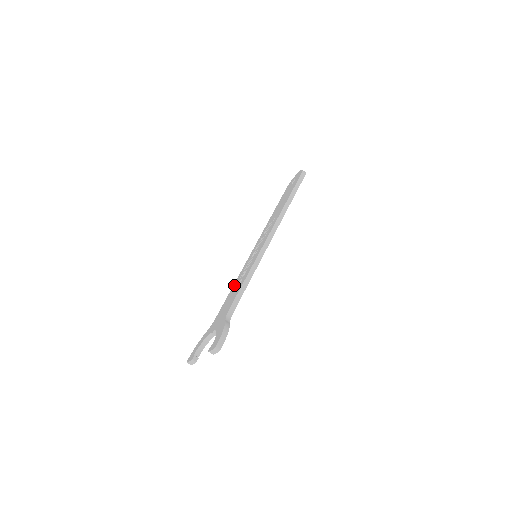
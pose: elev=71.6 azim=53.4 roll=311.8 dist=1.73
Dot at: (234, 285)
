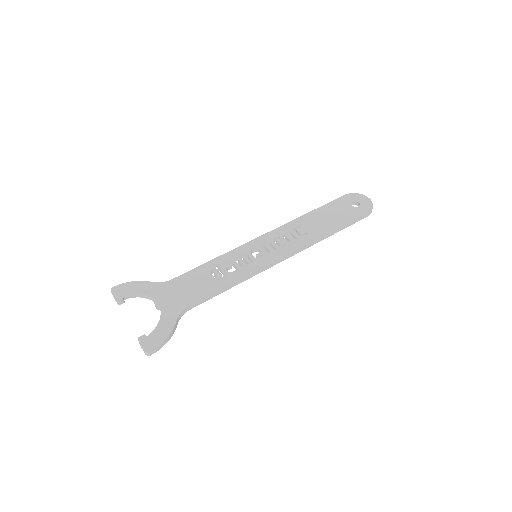
Dot at: (213, 263)
